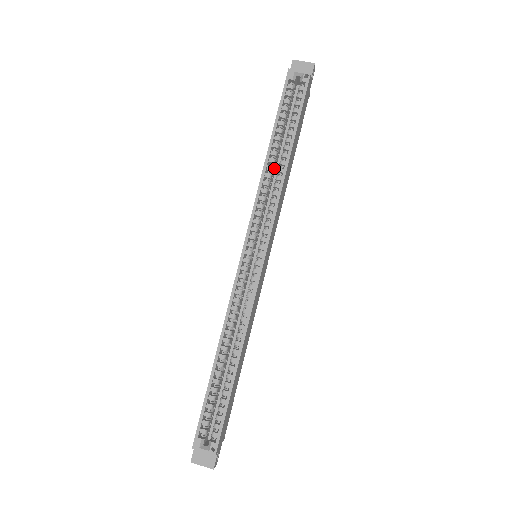
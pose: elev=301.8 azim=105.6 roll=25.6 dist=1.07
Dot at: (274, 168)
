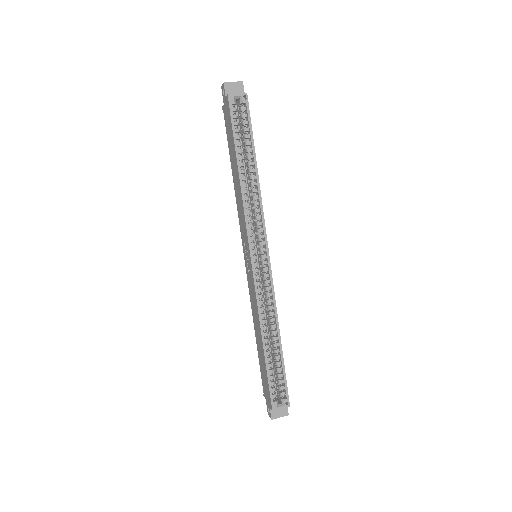
Dot at: (246, 183)
